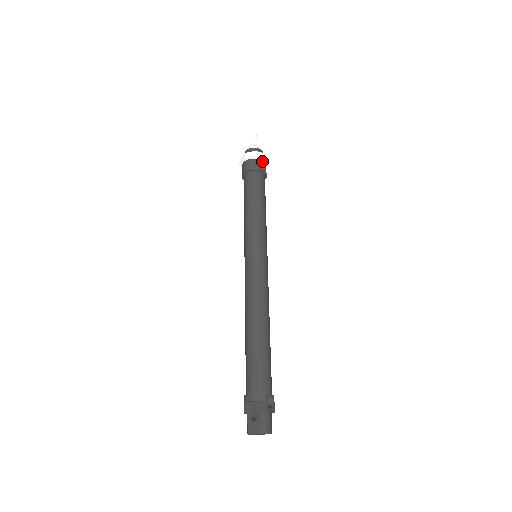
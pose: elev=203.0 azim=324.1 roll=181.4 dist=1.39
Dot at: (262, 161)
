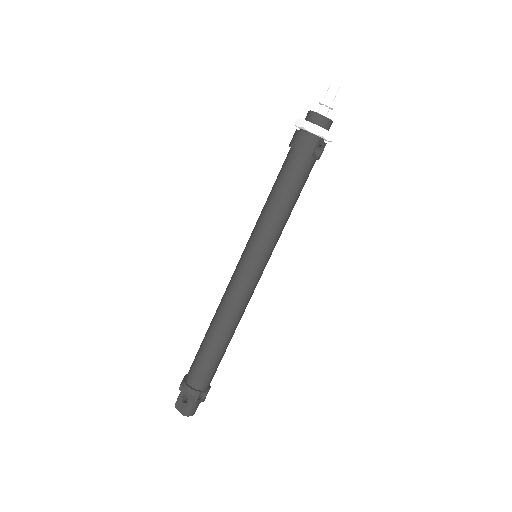
Dot at: (323, 138)
